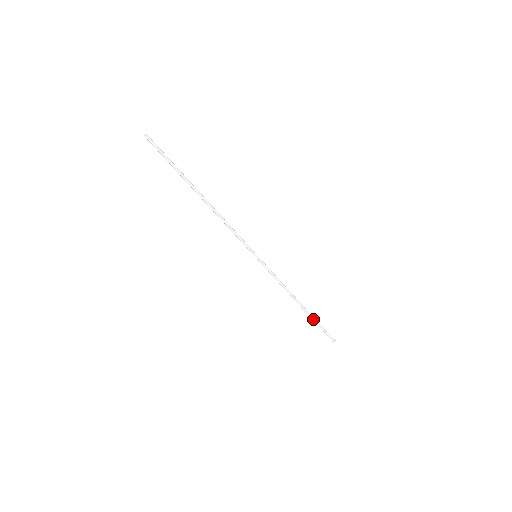
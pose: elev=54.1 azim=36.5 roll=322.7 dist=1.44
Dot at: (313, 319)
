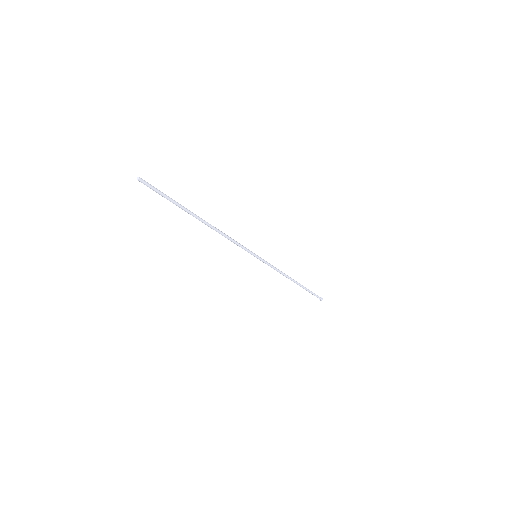
Dot at: occluded
